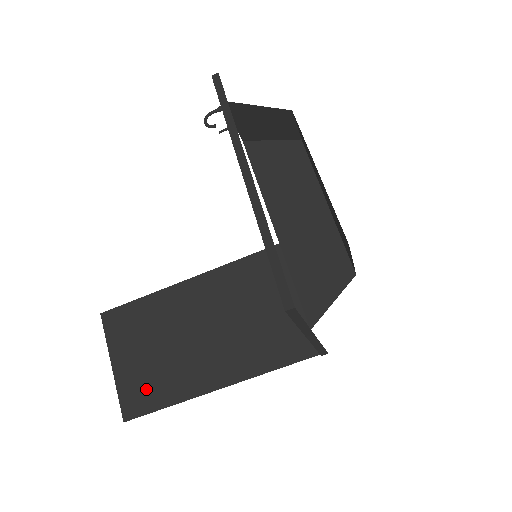
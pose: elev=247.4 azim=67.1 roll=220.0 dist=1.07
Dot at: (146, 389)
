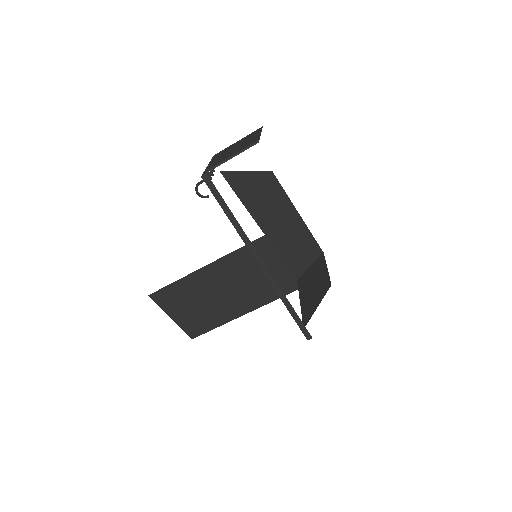
Dot at: (200, 324)
